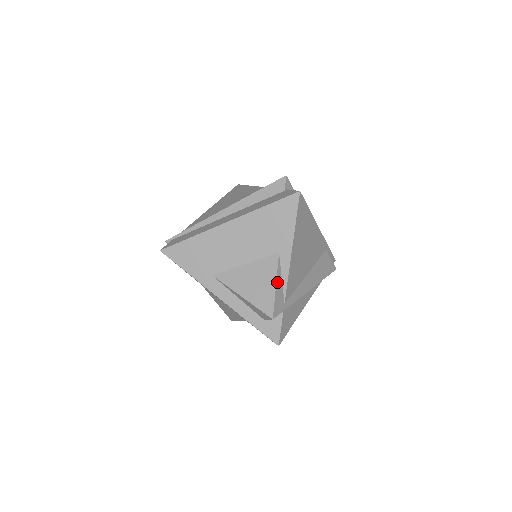
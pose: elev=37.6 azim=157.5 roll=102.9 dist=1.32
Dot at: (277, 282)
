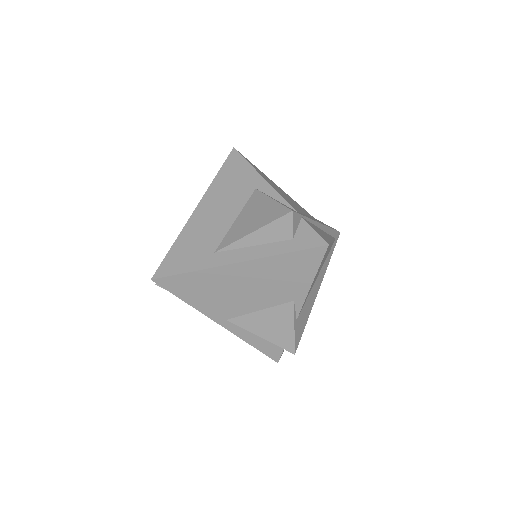
Dot at: (272, 199)
